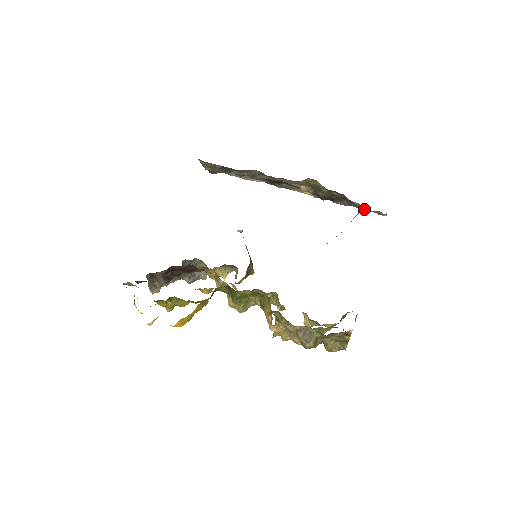
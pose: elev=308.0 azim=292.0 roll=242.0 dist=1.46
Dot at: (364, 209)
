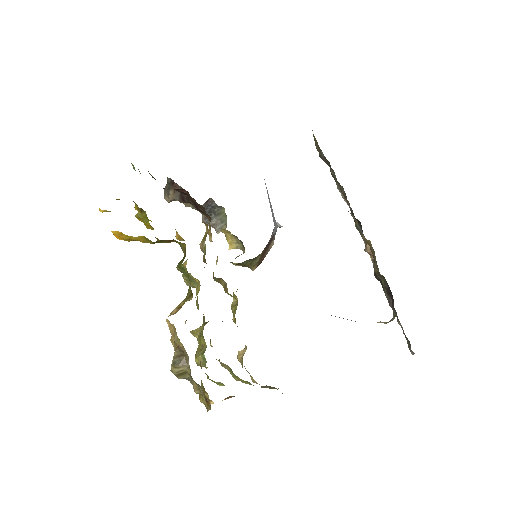
Dot at: (401, 326)
